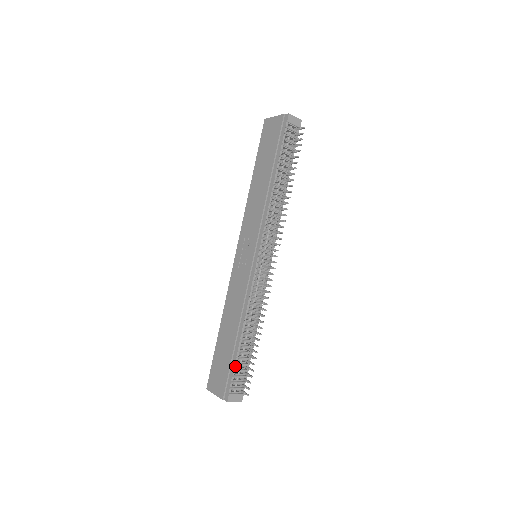
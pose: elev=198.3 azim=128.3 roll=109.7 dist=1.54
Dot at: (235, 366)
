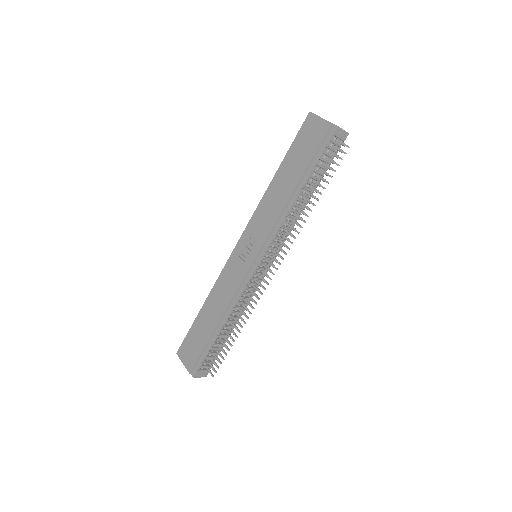
Dot at: (208, 351)
